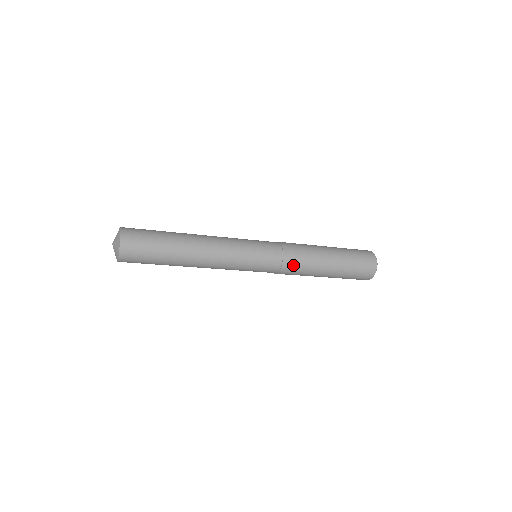
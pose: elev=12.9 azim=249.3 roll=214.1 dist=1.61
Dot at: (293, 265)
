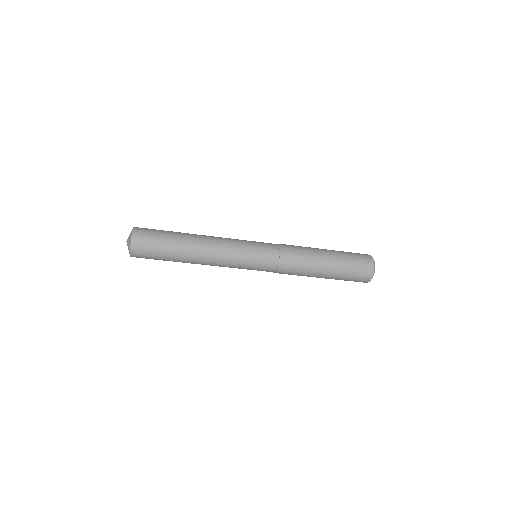
Dot at: (290, 256)
